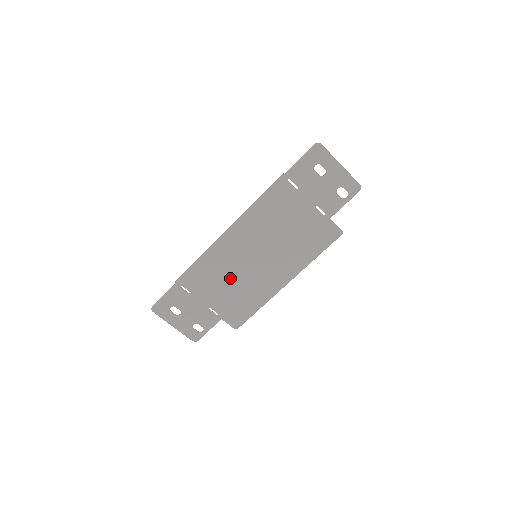
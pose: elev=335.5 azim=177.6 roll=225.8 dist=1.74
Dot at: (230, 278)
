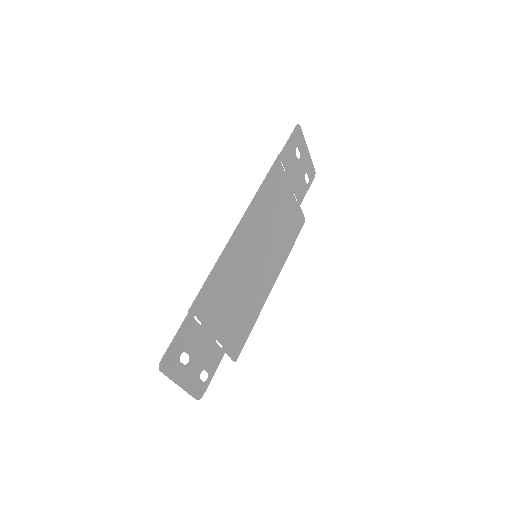
Dot at: (236, 290)
